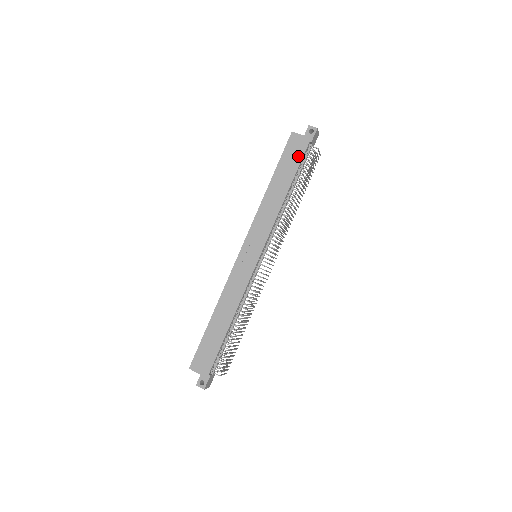
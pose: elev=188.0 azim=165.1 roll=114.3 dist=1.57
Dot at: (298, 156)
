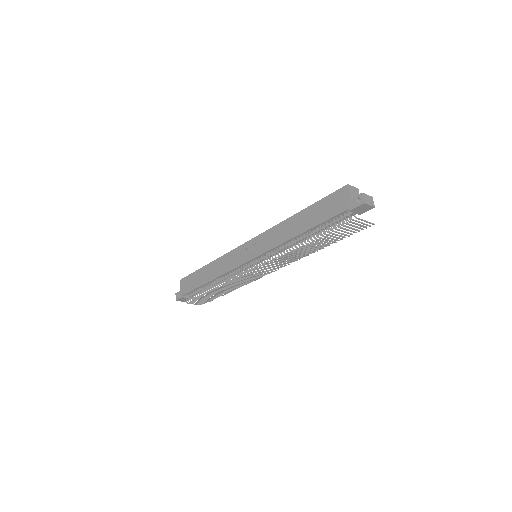
Dot at: (331, 212)
